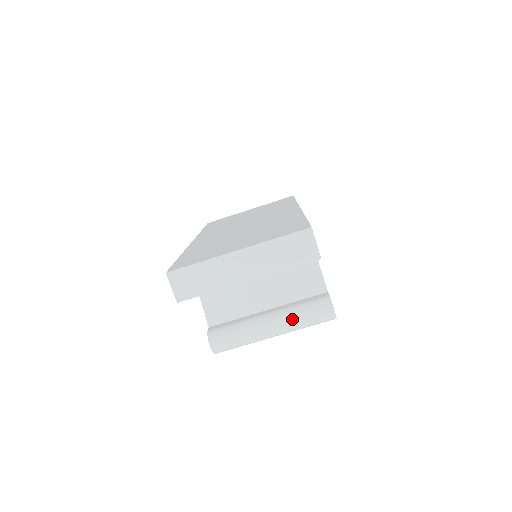
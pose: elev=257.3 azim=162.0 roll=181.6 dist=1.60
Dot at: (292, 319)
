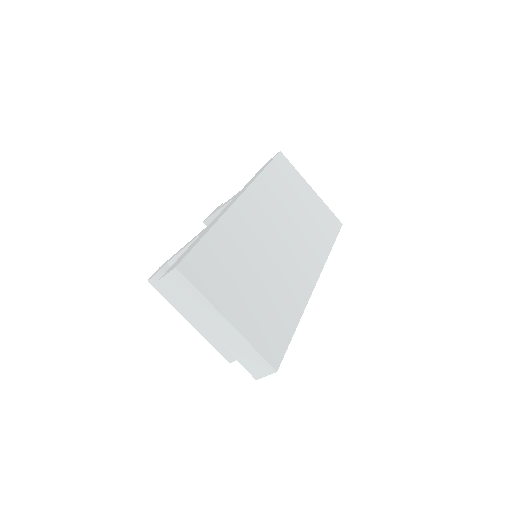
Dot at: (209, 335)
